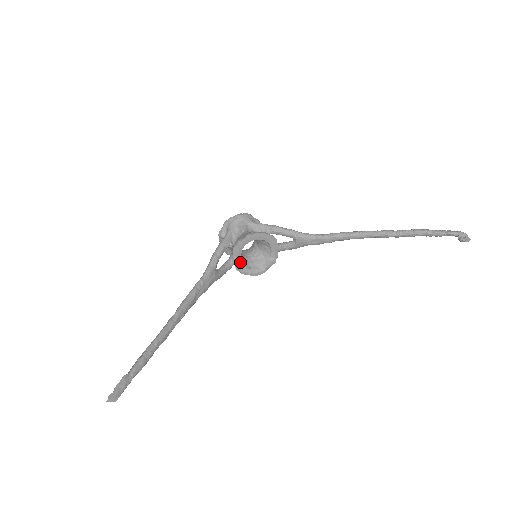
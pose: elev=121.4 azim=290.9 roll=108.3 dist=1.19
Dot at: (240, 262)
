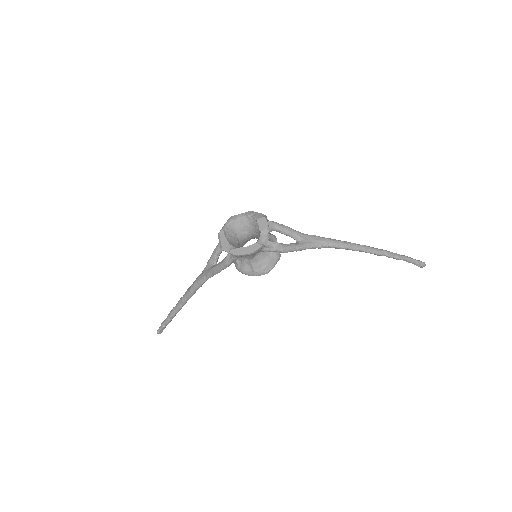
Dot at: occluded
